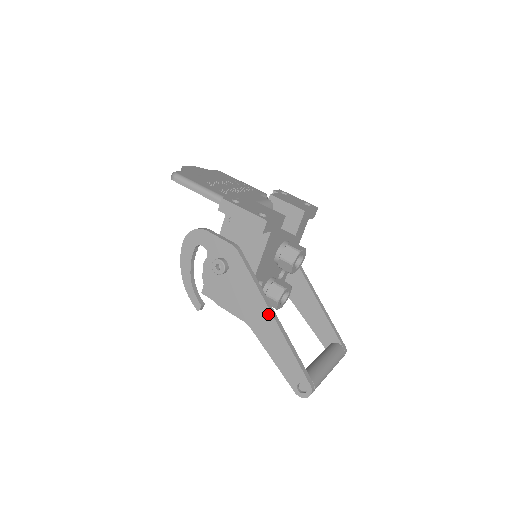
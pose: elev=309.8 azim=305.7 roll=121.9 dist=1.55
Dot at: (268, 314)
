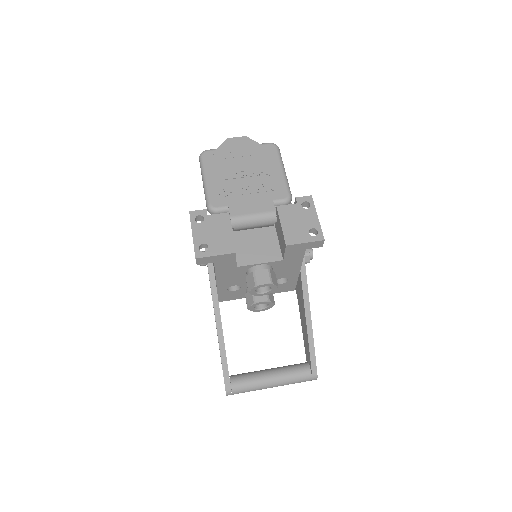
Dot at: (215, 320)
